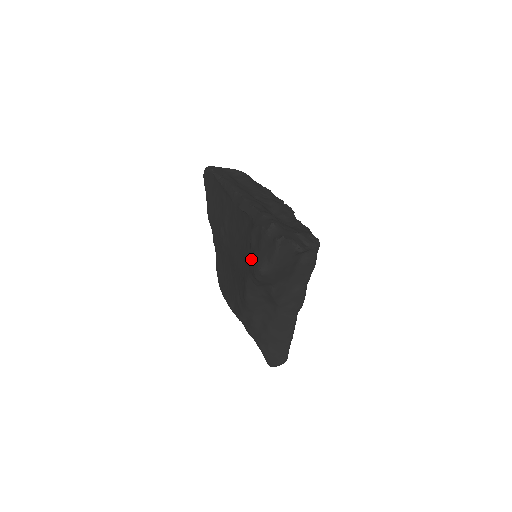
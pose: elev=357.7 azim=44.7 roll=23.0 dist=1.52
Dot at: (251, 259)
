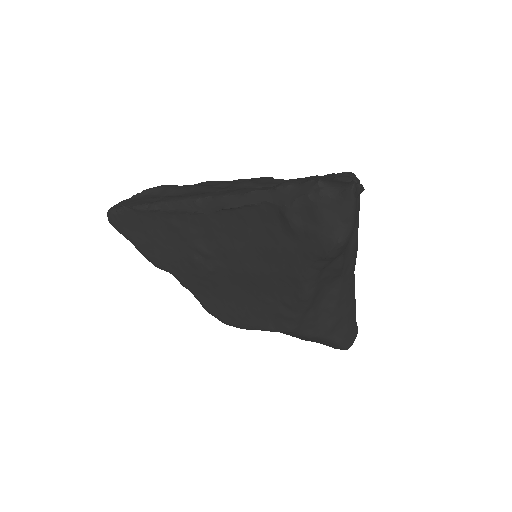
Dot at: (305, 244)
